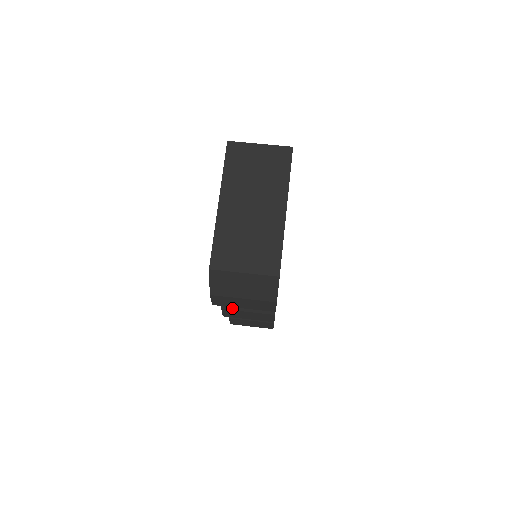
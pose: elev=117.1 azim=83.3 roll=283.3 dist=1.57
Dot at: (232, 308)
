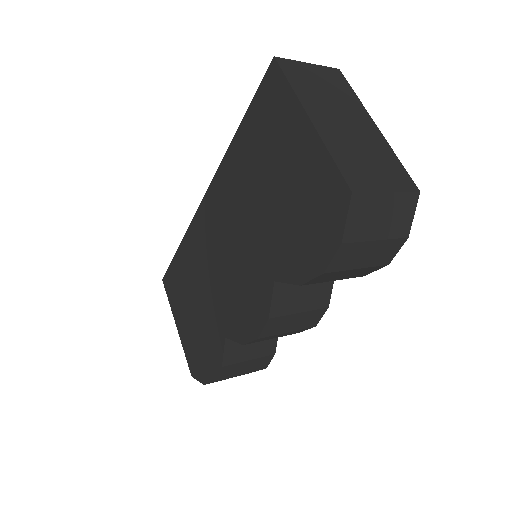
Dot at: (282, 313)
